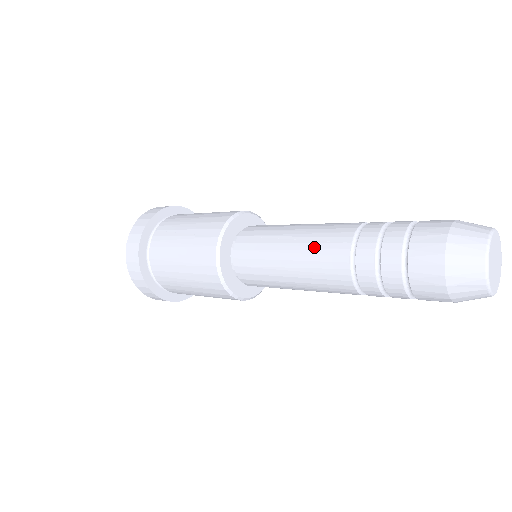
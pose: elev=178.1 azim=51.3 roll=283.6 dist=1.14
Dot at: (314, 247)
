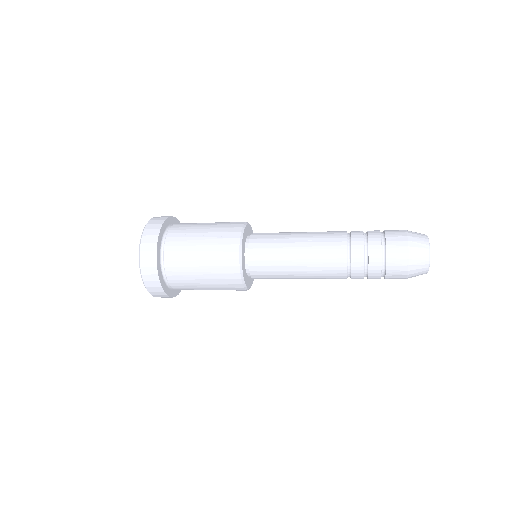
Dot at: (319, 245)
